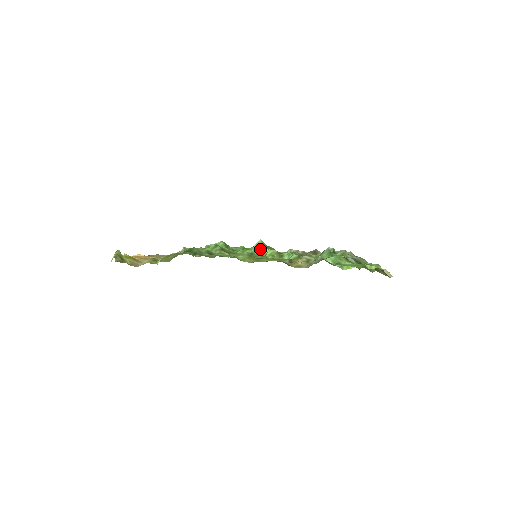
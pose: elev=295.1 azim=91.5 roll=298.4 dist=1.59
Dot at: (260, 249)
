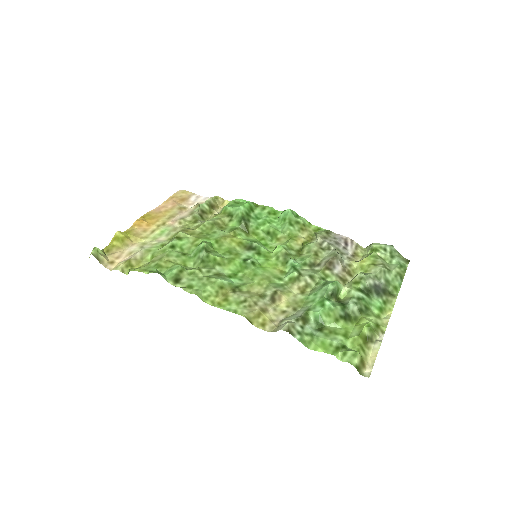
Dot at: (283, 225)
